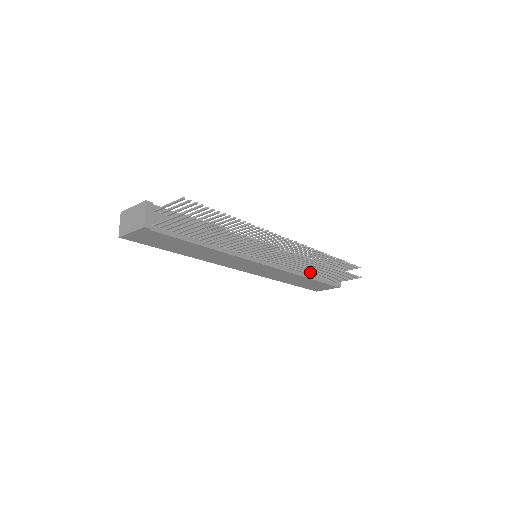
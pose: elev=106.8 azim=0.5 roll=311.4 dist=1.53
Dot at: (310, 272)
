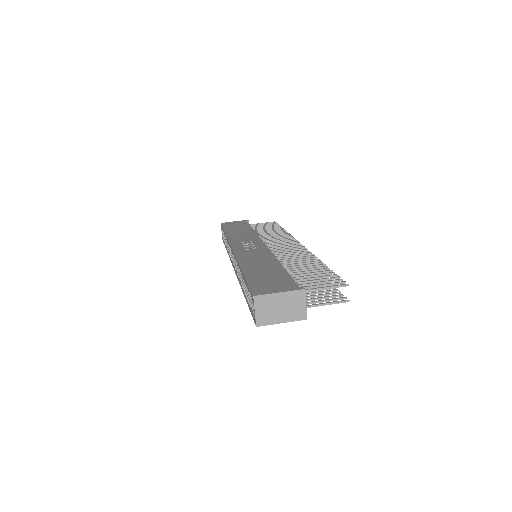
Dot at: occluded
